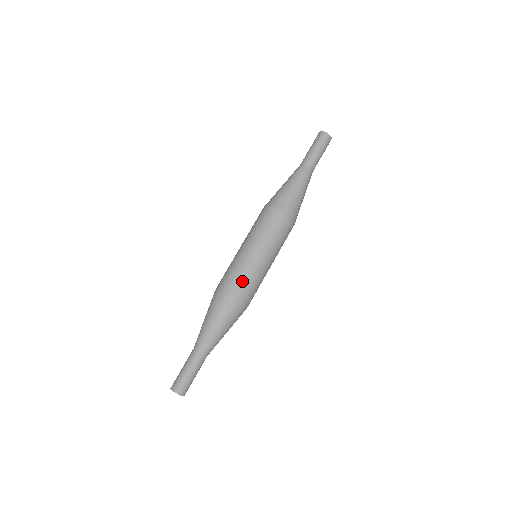
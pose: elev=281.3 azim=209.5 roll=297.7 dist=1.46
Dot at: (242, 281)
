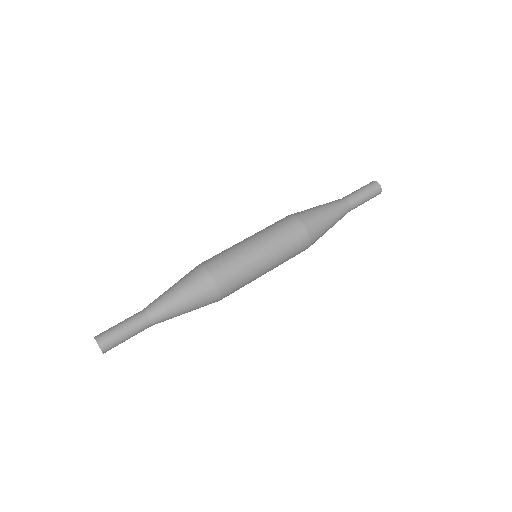
Dot at: (235, 275)
